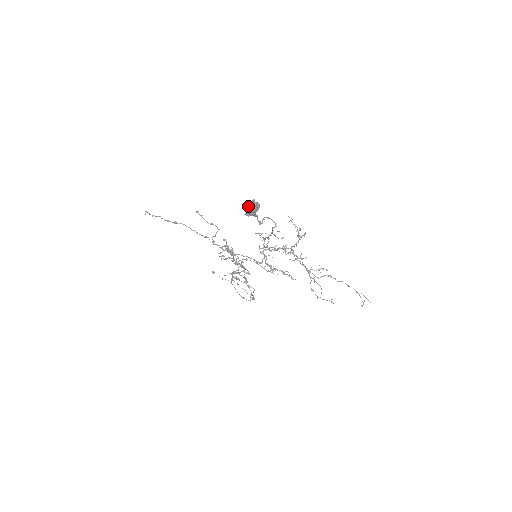
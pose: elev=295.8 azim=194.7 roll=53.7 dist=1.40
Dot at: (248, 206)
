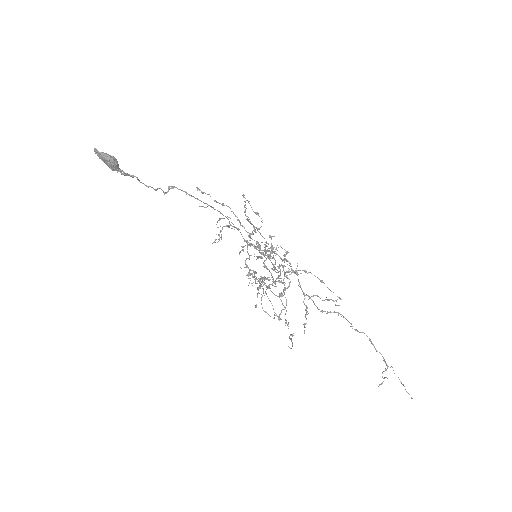
Dot at: occluded
